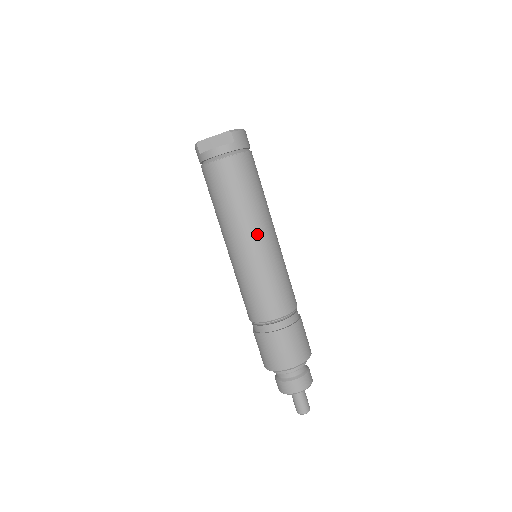
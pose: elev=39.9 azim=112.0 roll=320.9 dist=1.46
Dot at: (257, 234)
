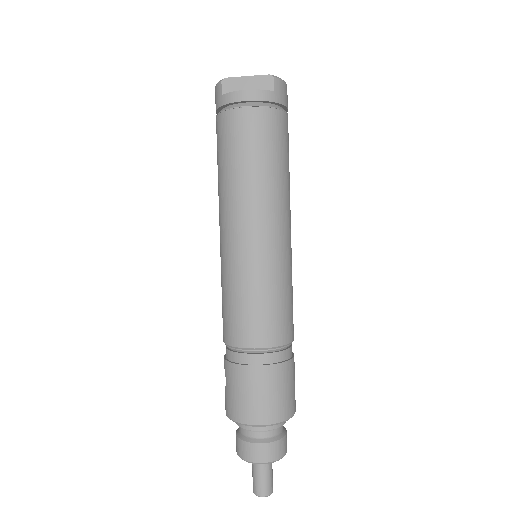
Dot at: (272, 222)
